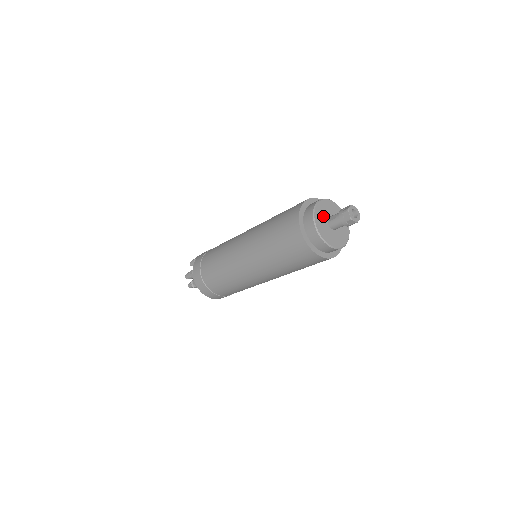
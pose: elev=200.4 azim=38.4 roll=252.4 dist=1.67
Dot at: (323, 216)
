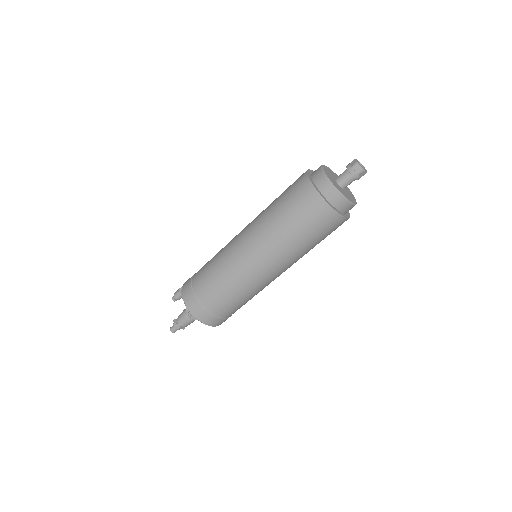
Dot at: (331, 174)
